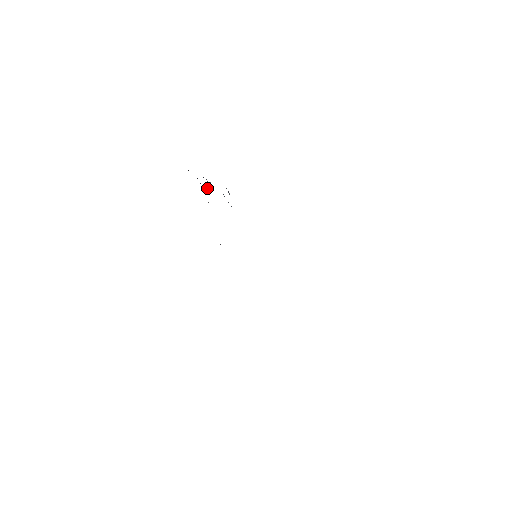
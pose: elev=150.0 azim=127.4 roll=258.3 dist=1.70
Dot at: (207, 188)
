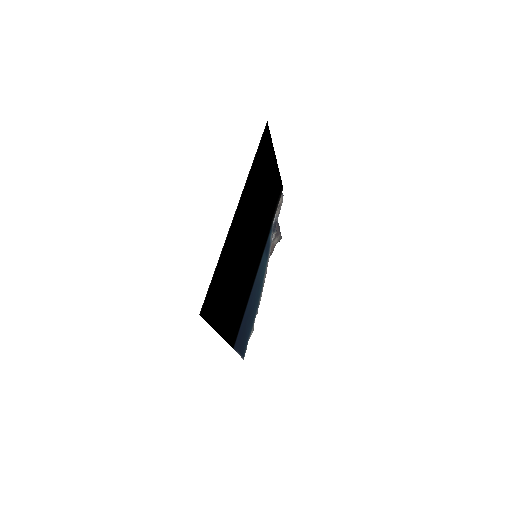
Dot at: (278, 232)
